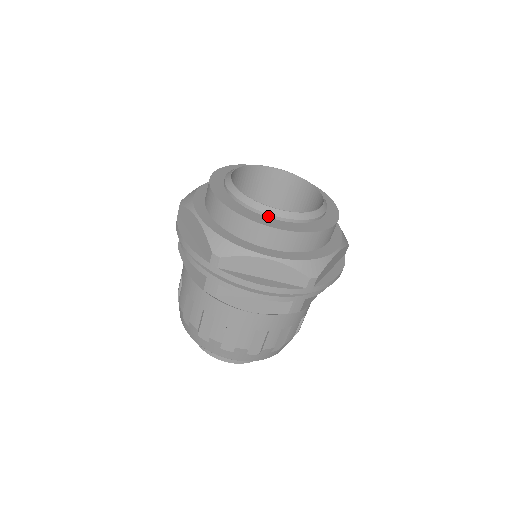
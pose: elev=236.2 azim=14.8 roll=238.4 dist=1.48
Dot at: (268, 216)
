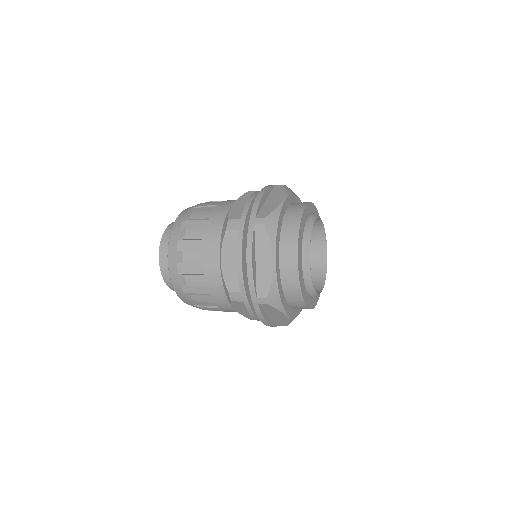
Dot at: (308, 292)
